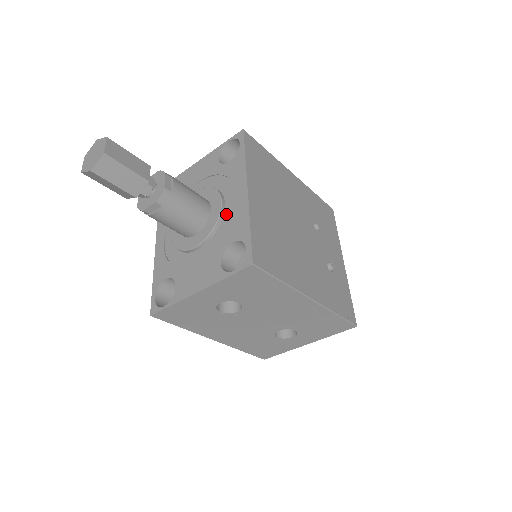
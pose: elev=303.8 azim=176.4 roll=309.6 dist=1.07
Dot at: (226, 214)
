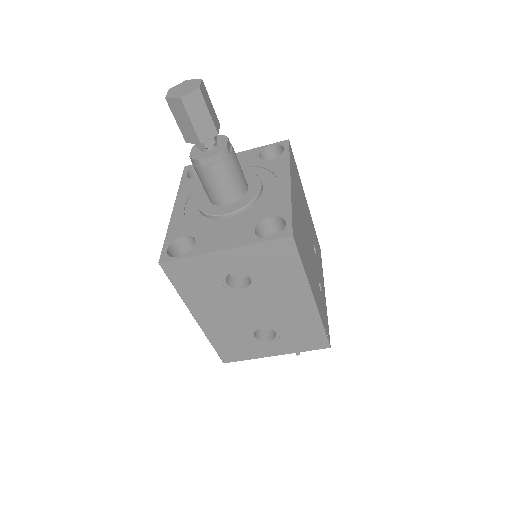
Dot at: (264, 196)
